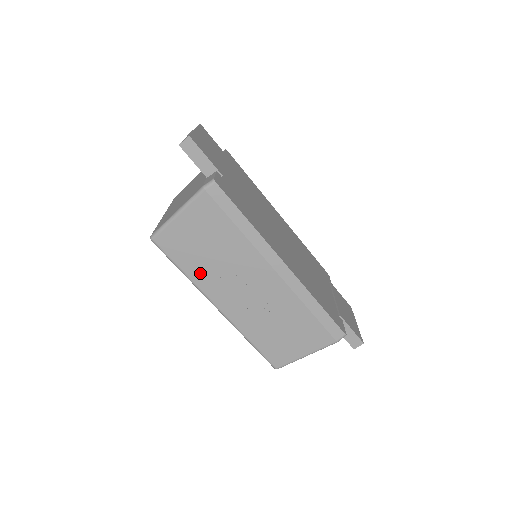
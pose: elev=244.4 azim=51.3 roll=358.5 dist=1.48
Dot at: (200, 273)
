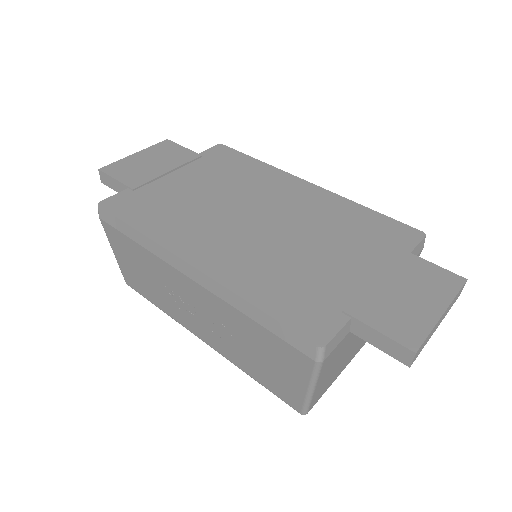
Dot at: (164, 305)
